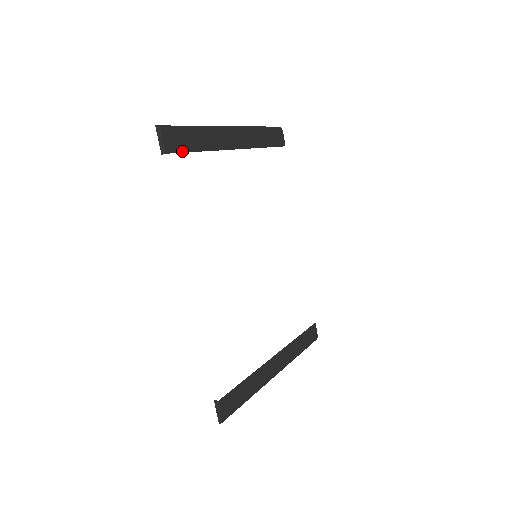
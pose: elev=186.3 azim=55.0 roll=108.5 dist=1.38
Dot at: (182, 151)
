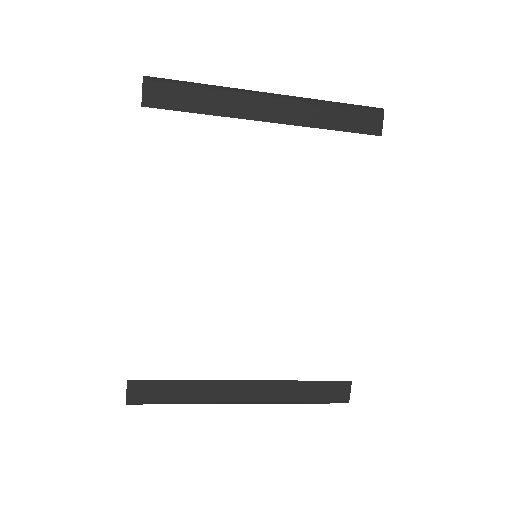
Dot at: (168, 108)
